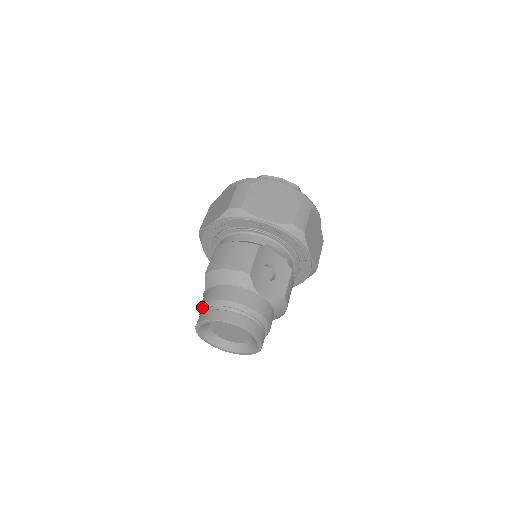
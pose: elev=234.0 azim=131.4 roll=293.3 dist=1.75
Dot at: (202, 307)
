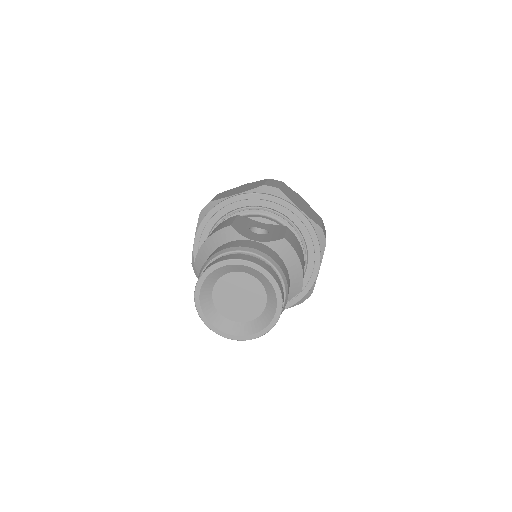
Dot at: occluded
